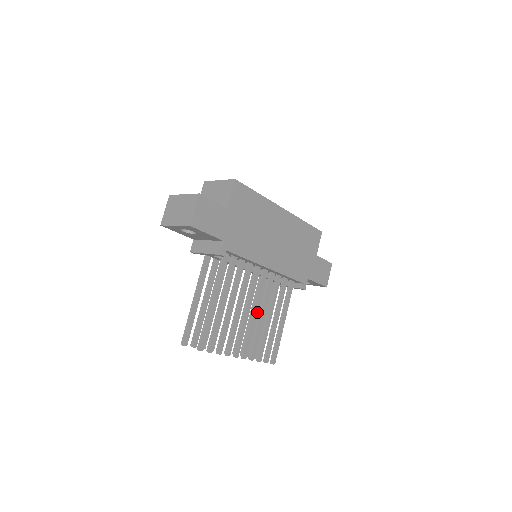
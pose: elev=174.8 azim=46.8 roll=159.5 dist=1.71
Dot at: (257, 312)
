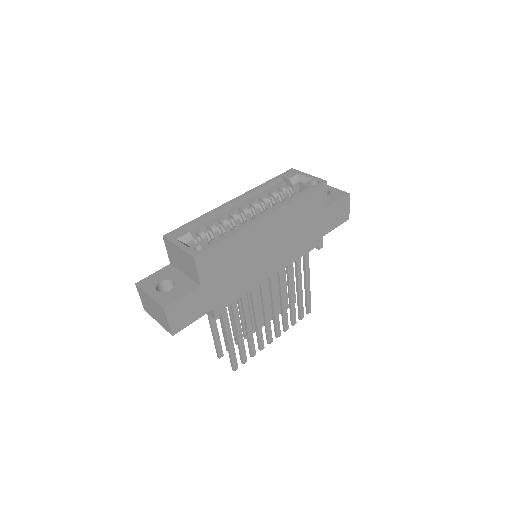
Dot at: (277, 303)
